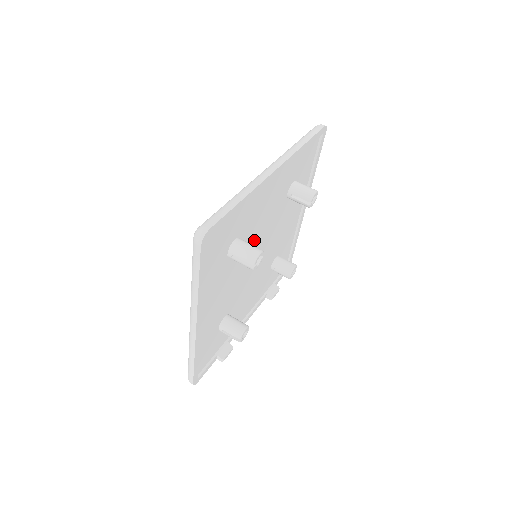
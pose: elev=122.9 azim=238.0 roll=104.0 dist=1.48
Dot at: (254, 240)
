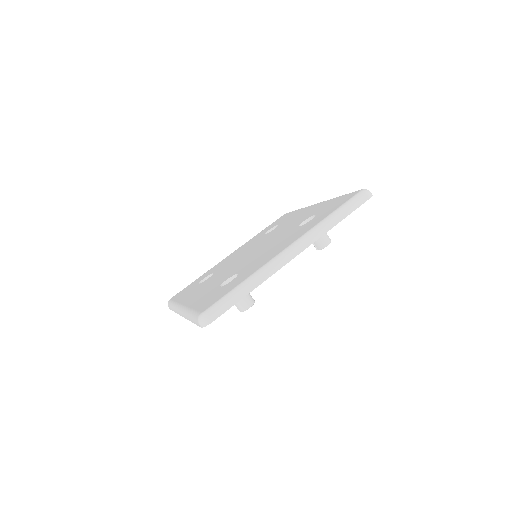
Dot at: occluded
